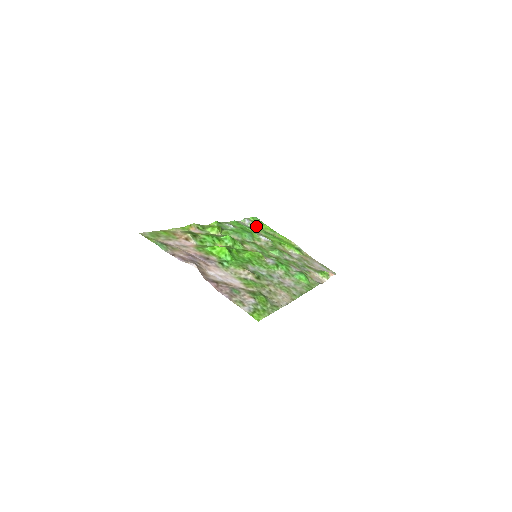
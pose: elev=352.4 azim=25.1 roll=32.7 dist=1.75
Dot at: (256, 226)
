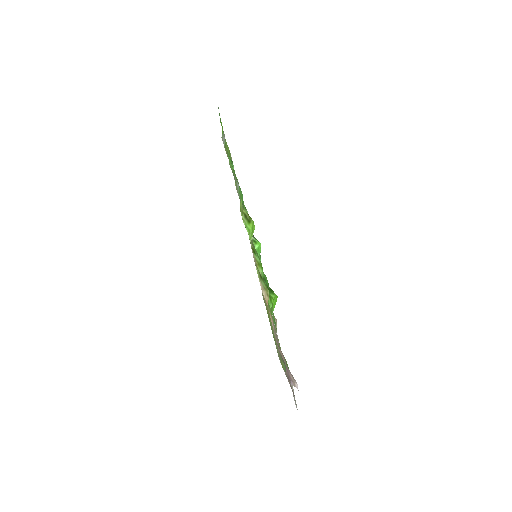
Dot at: occluded
